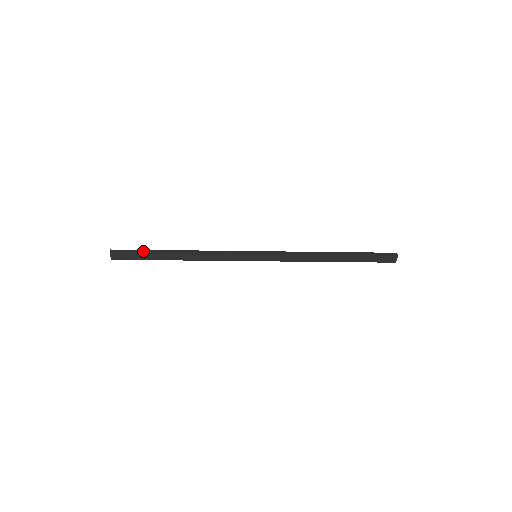
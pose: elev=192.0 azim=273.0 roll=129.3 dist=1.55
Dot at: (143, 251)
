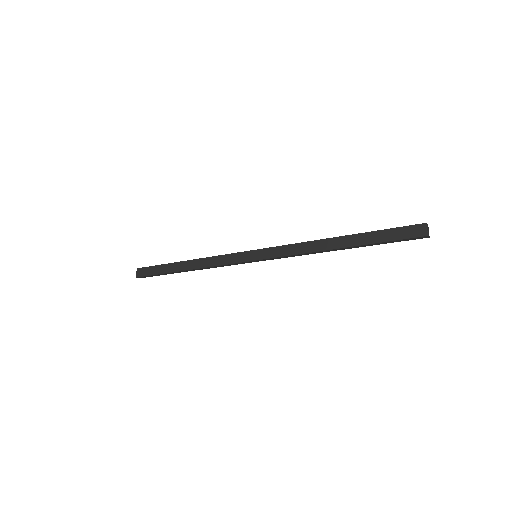
Dot at: (161, 265)
